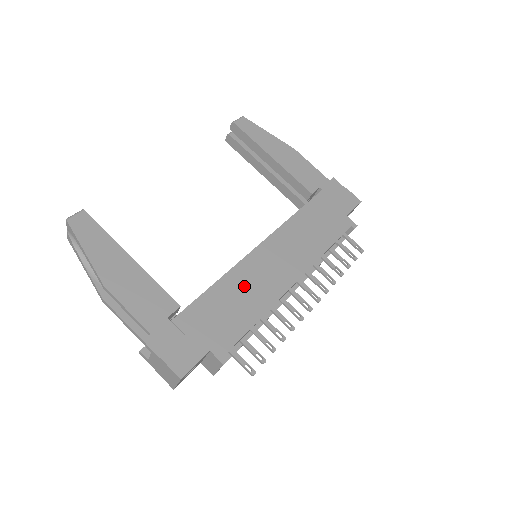
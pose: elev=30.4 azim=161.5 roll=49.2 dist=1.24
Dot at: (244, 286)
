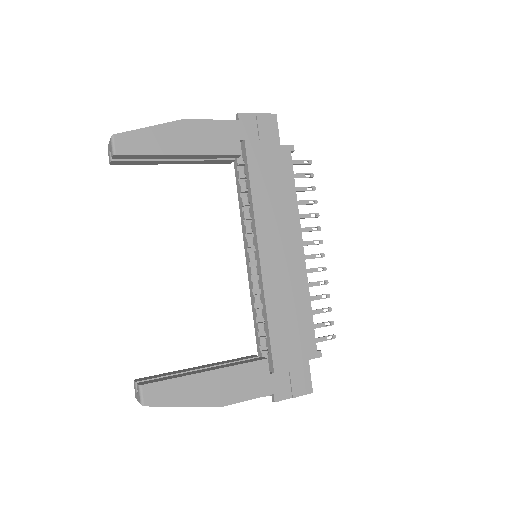
Dot at: (283, 297)
